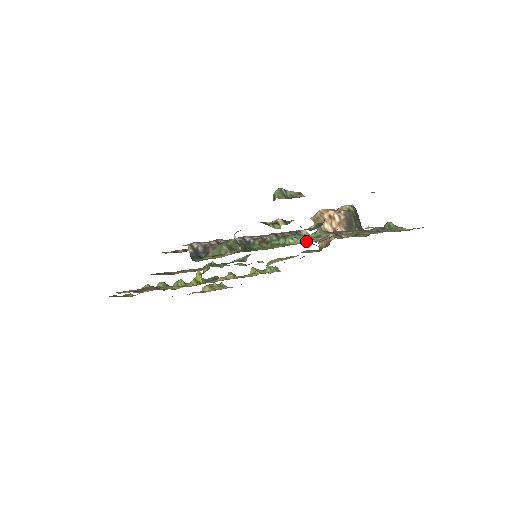
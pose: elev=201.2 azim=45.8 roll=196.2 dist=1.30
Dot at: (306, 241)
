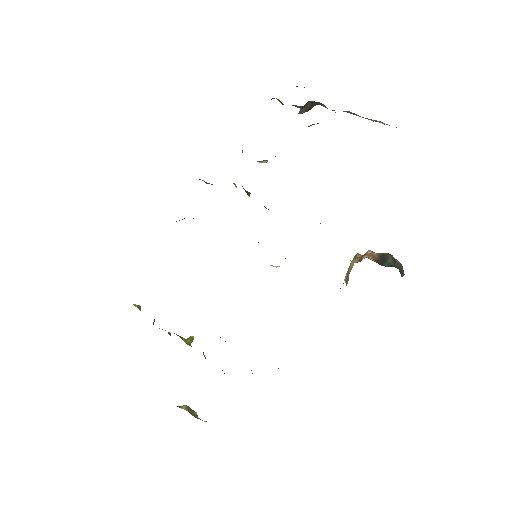
Dot at: occluded
